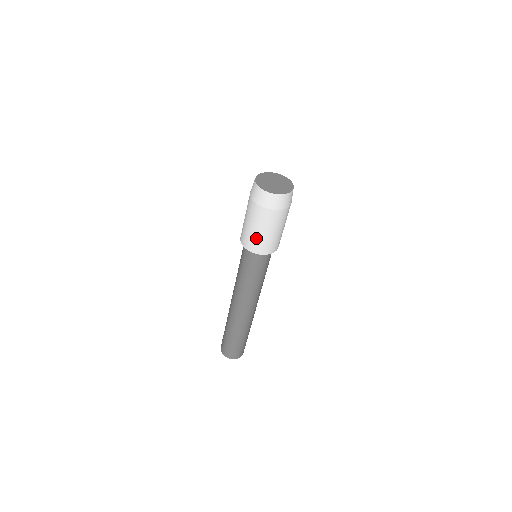
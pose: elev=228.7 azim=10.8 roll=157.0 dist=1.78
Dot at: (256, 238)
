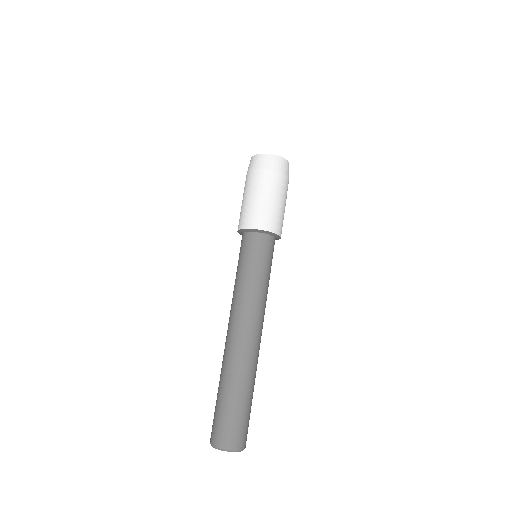
Dot at: (245, 209)
